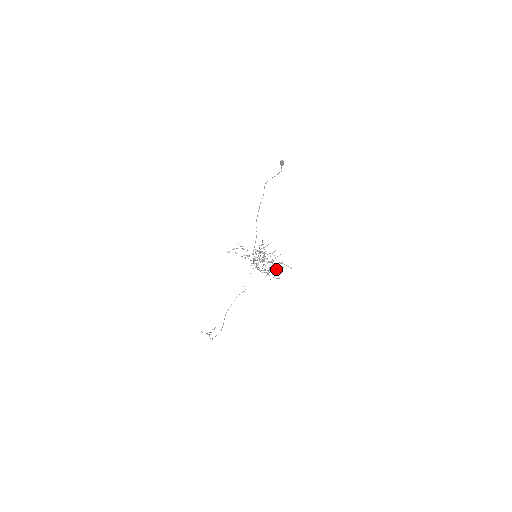
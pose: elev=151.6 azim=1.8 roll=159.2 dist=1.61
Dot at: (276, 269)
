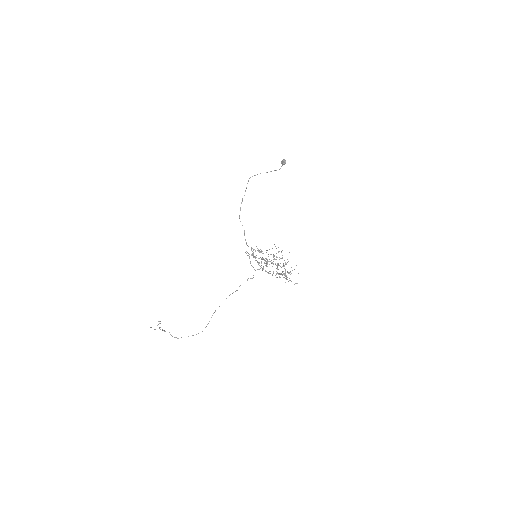
Dot at: occluded
